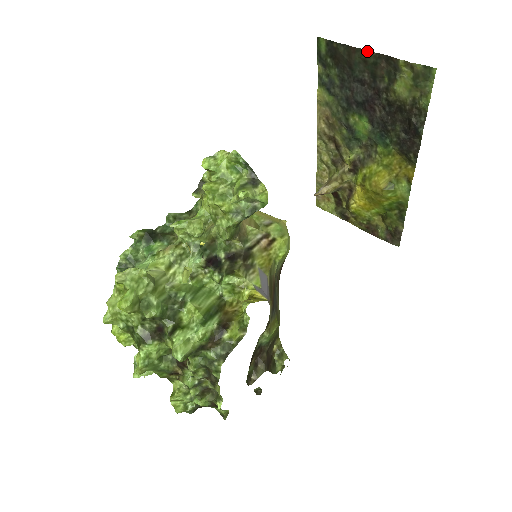
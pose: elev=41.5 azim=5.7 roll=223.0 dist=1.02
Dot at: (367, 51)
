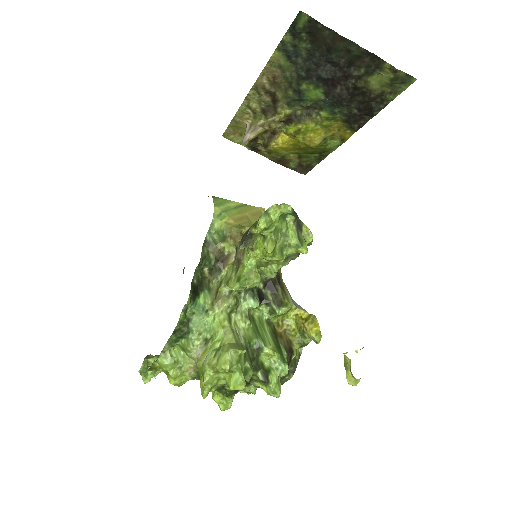
Dot at: (355, 44)
